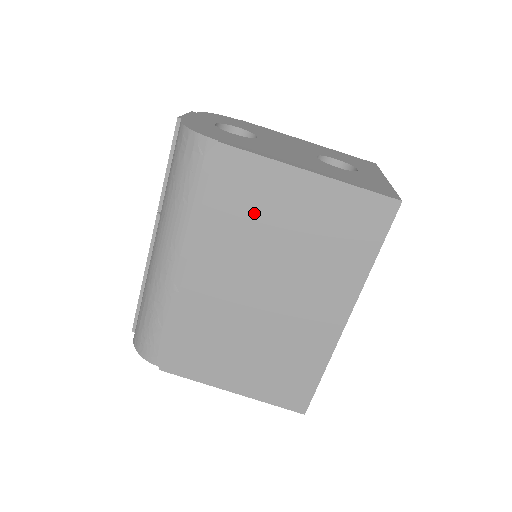
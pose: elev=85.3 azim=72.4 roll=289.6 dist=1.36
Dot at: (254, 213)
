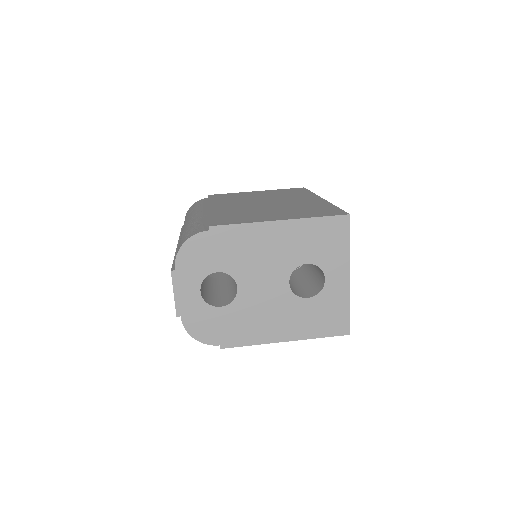
Dot at: (238, 197)
